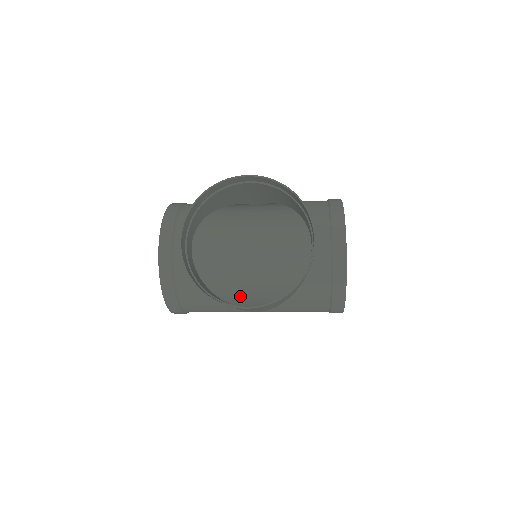
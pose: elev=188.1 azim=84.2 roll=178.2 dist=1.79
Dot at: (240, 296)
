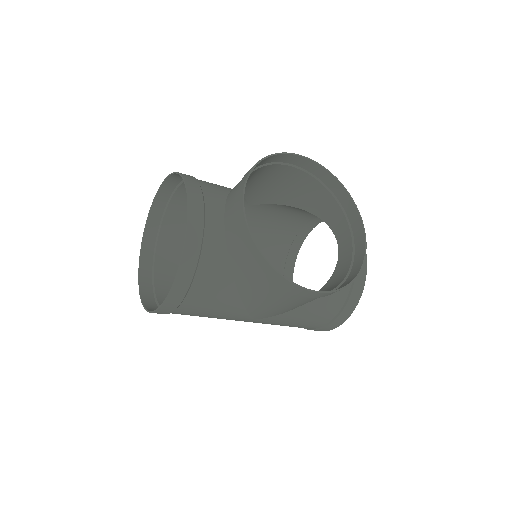
Dot at: occluded
